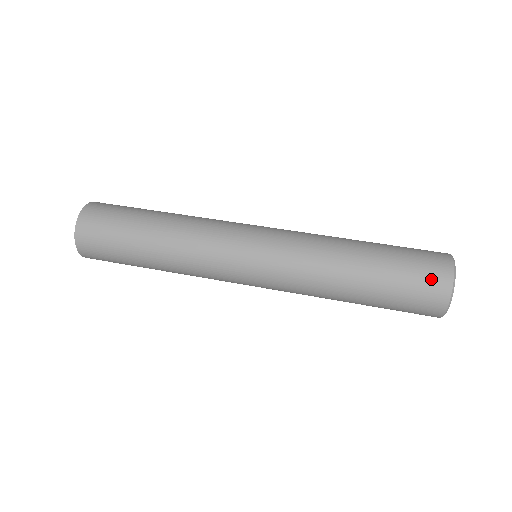
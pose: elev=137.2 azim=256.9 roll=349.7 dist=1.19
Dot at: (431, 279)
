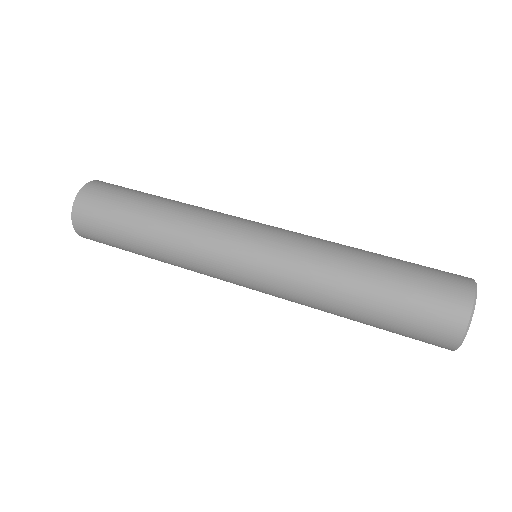
Dot at: (448, 293)
